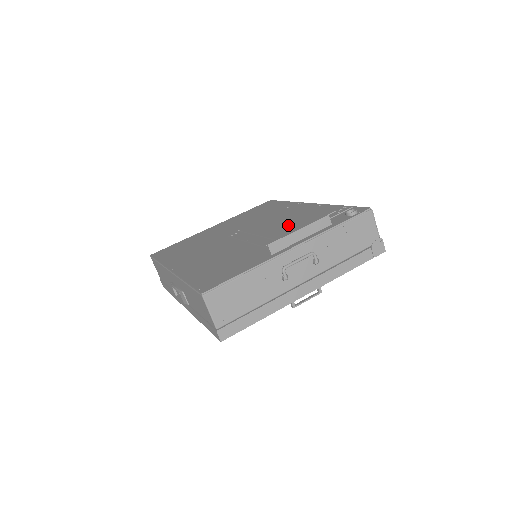
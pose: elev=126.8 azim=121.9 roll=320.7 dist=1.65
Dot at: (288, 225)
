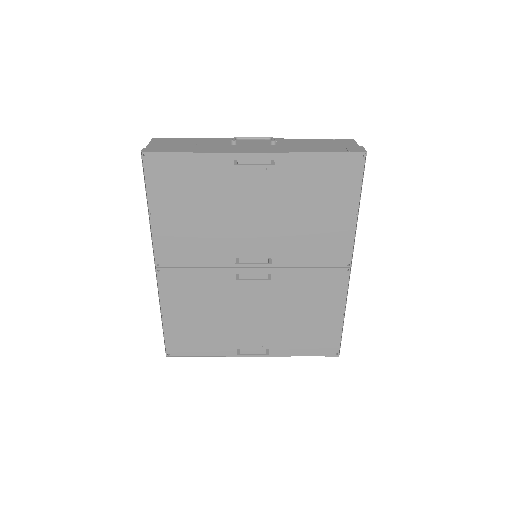
Dot at: occluded
